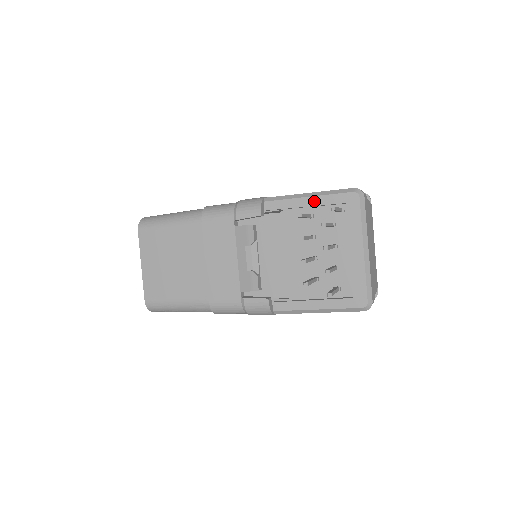
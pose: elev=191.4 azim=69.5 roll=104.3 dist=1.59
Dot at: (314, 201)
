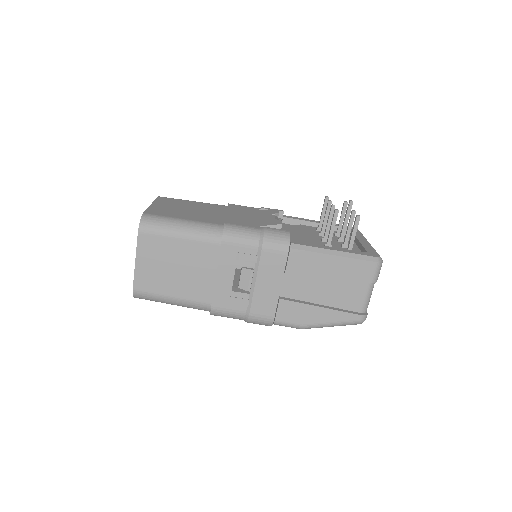
Dot at: occluded
